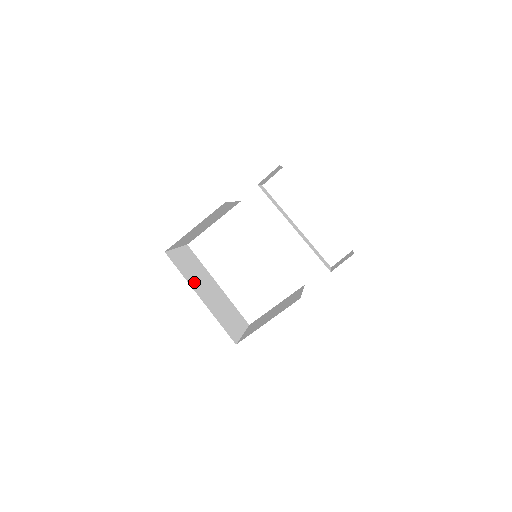
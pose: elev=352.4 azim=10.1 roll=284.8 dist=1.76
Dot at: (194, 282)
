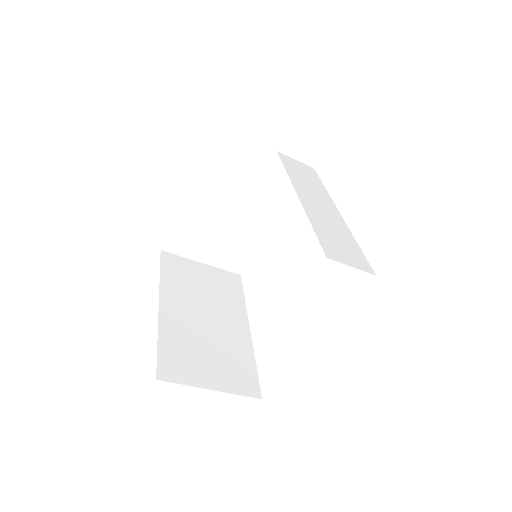
Dot at: (178, 292)
